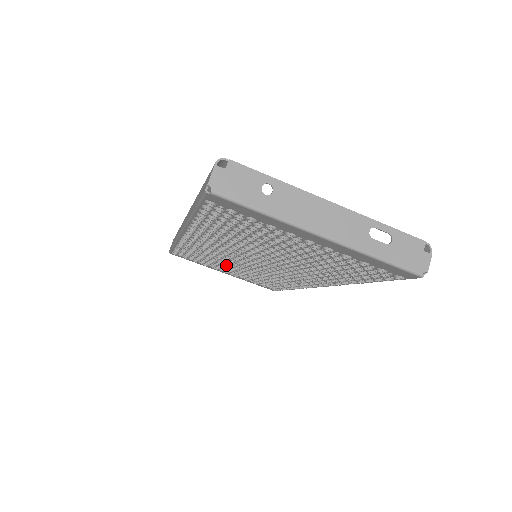
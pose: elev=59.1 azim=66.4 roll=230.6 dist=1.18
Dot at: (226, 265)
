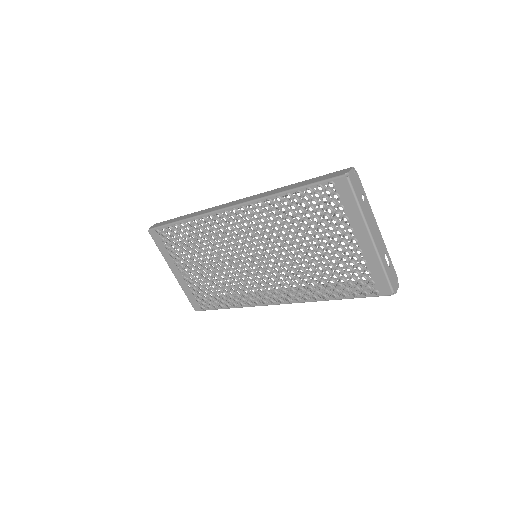
Dot at: (203, 260)
